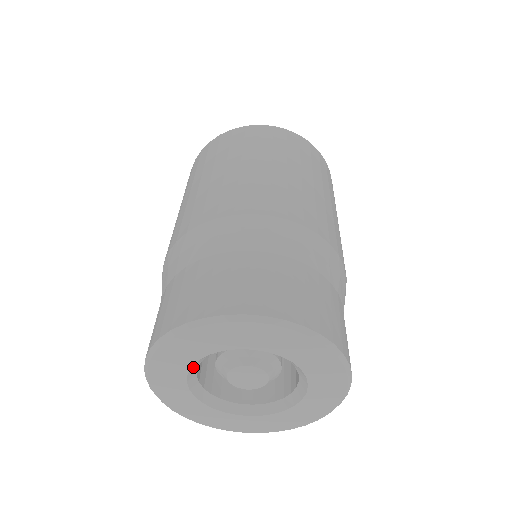
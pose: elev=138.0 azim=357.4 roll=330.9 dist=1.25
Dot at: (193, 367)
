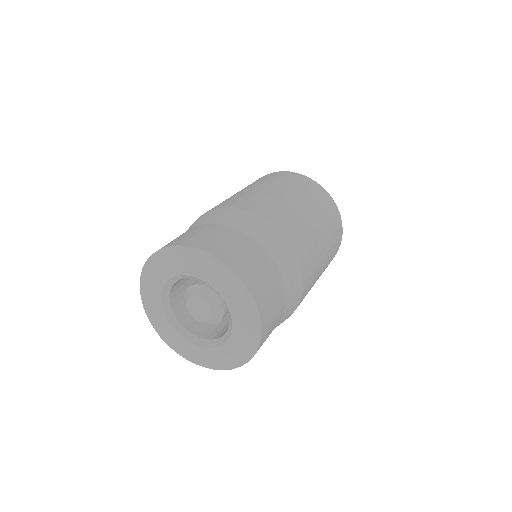
Dot at: (165, 305)
